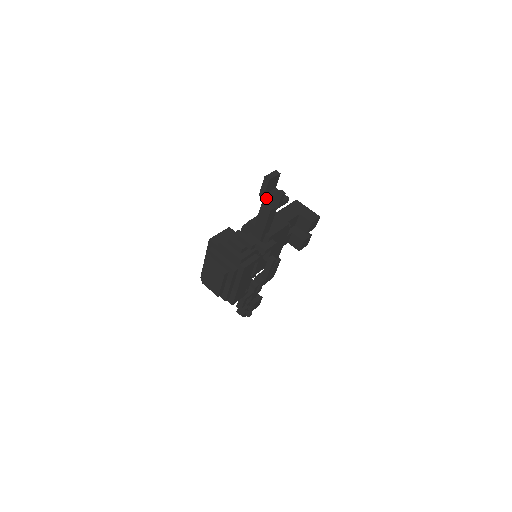
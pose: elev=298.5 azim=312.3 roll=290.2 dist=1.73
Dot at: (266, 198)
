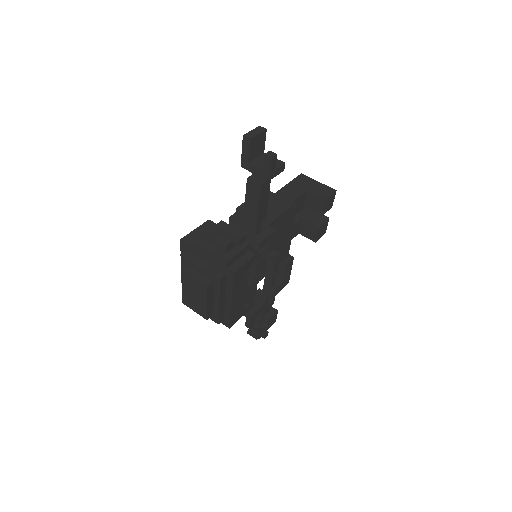
Dot at: (251, 168)
